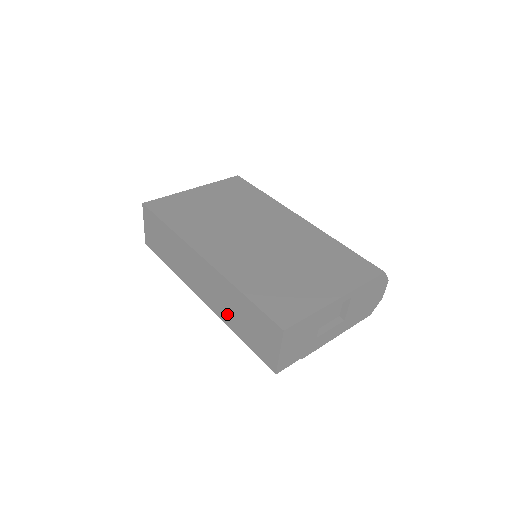
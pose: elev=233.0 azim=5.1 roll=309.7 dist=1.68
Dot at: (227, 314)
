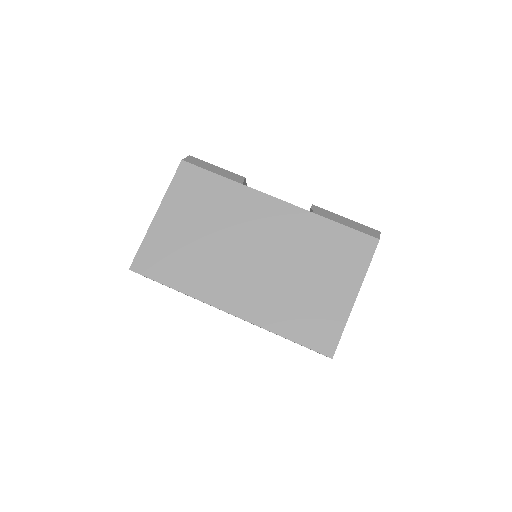
Dot at: occluded
